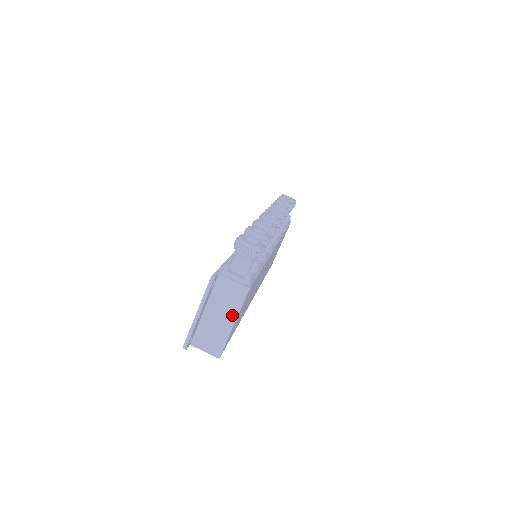
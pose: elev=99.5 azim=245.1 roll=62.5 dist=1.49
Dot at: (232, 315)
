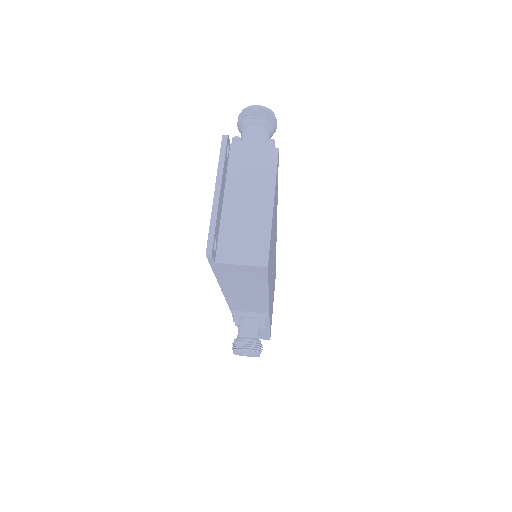
Dot at: (266, 192)
